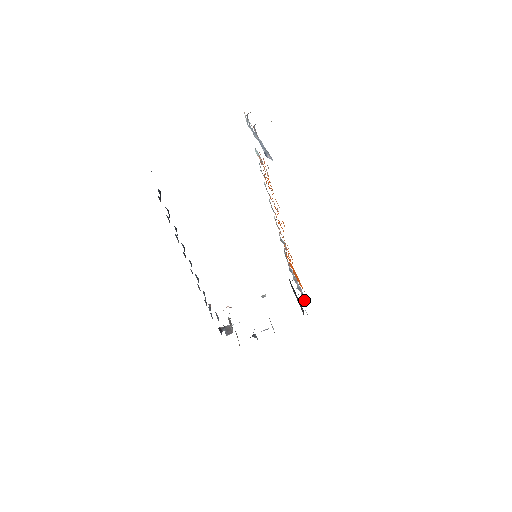
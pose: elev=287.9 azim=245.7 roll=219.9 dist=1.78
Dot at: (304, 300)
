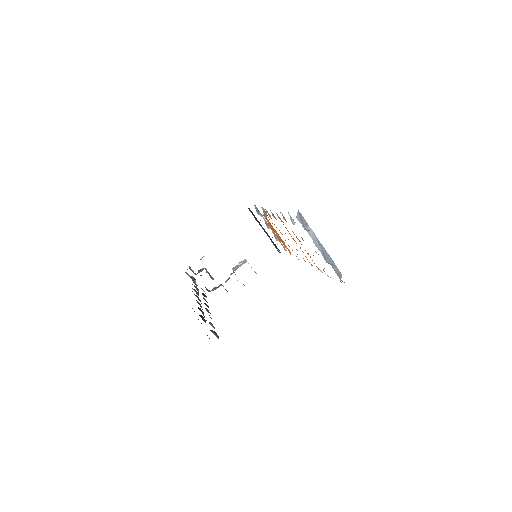
Dot at: occluded
